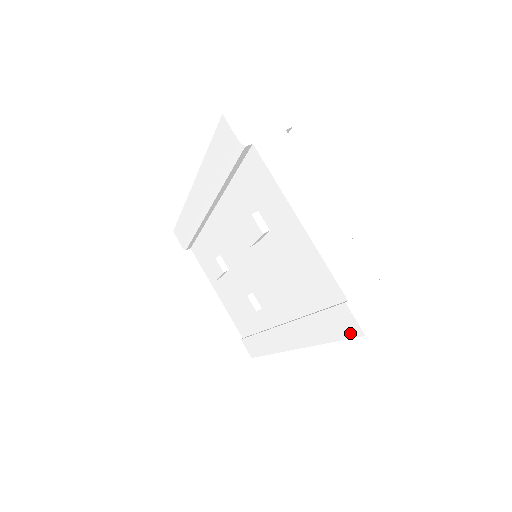
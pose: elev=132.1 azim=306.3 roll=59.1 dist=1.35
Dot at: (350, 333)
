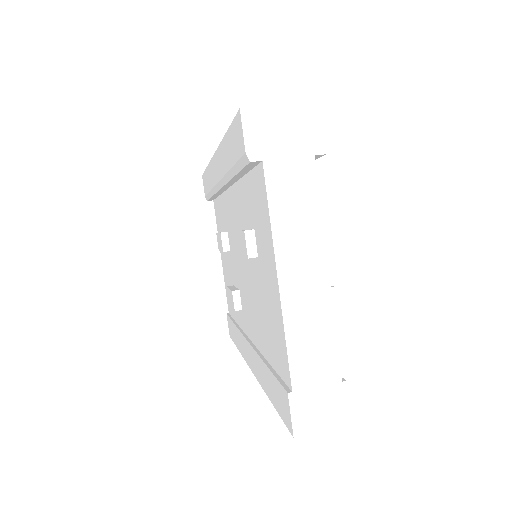
Dot at: (285, 419)
